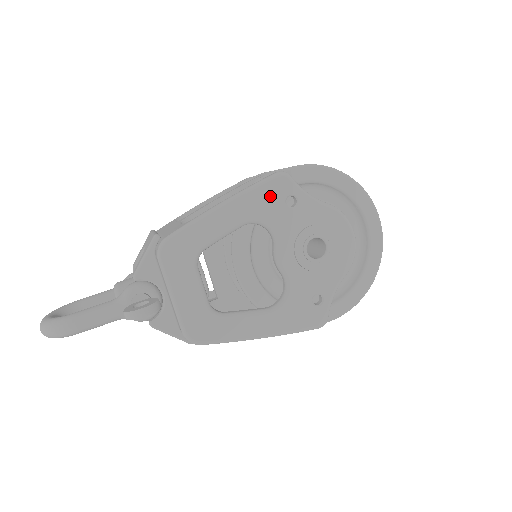
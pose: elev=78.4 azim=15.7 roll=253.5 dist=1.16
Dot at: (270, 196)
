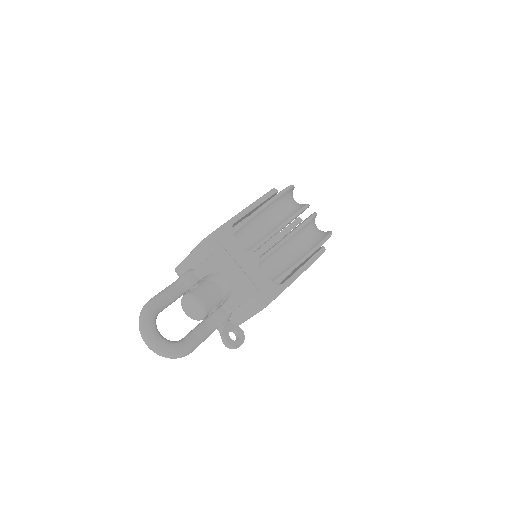
Dot at: occluded
